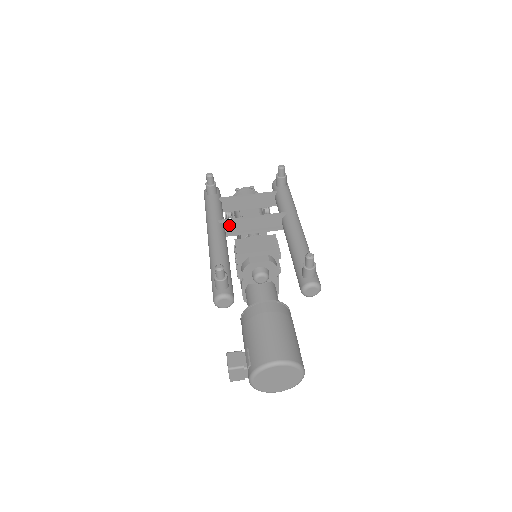
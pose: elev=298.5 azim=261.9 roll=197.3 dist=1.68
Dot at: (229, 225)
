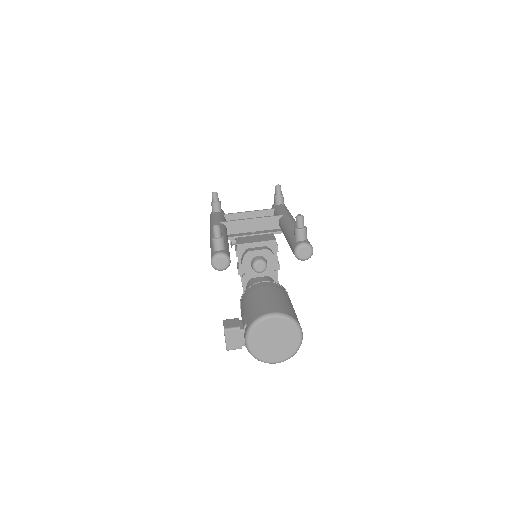
Dot at: (230, 226)
